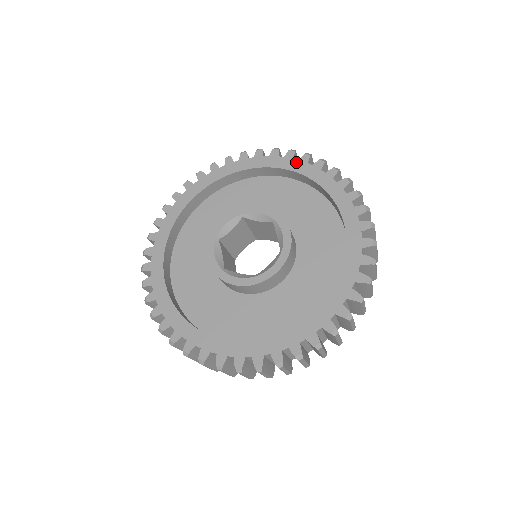
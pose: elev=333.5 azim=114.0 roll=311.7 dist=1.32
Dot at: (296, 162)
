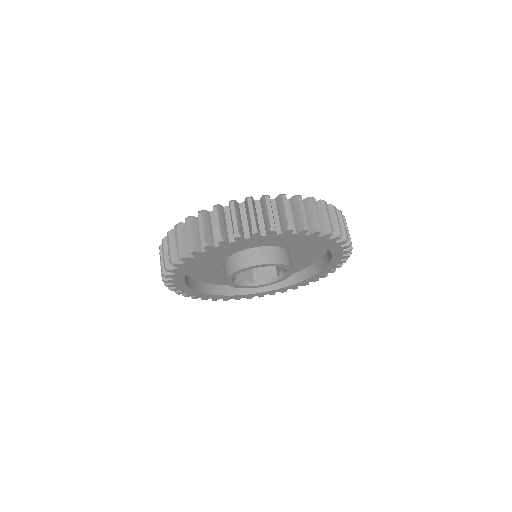
Dot at: occluded
